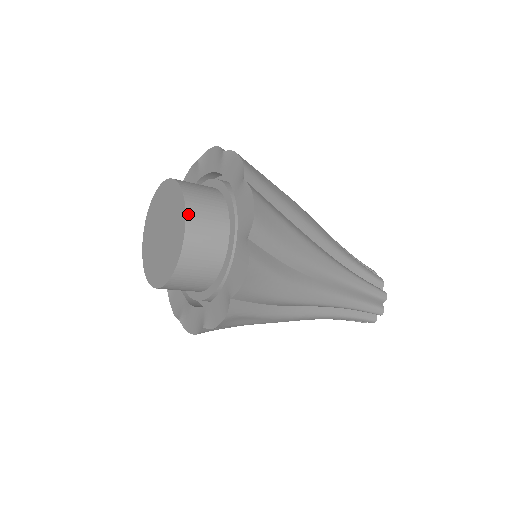
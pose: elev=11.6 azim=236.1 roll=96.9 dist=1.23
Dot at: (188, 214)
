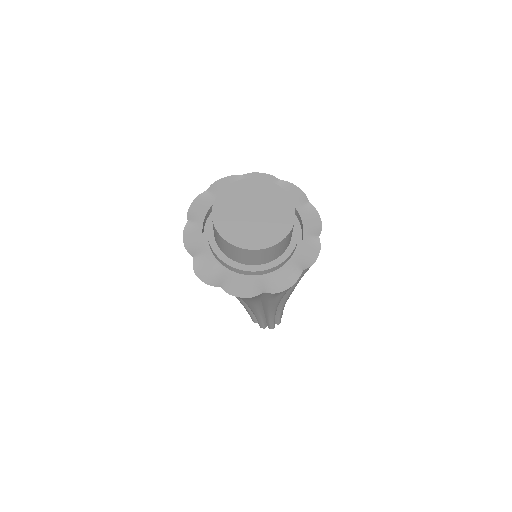
Dot at: (281, 189)
